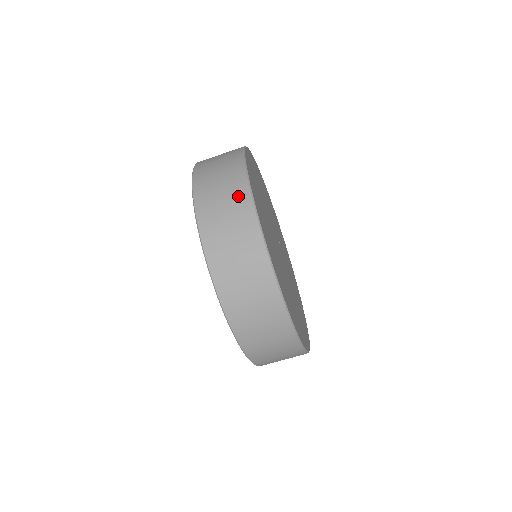
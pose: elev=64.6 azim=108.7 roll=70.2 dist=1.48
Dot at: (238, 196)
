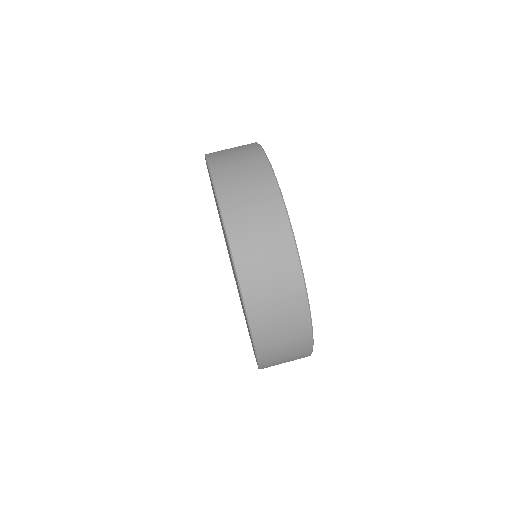
Dot at: (257, 168)
